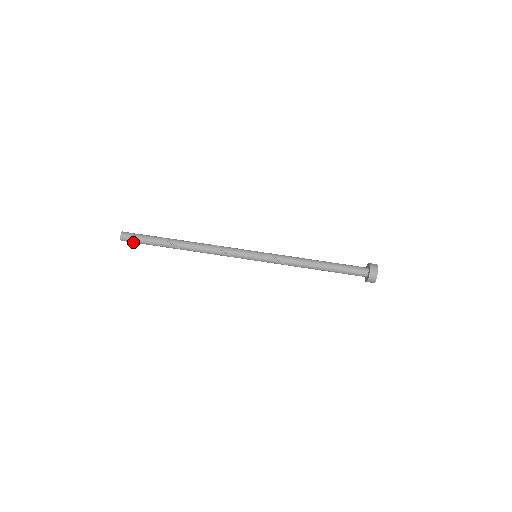
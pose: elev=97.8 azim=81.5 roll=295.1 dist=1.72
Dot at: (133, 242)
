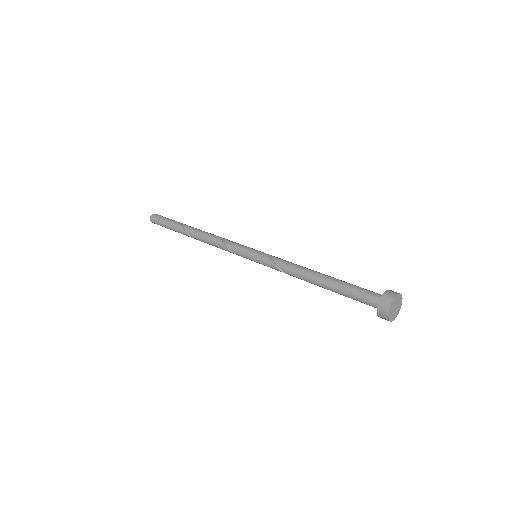
Dot at: occluded
